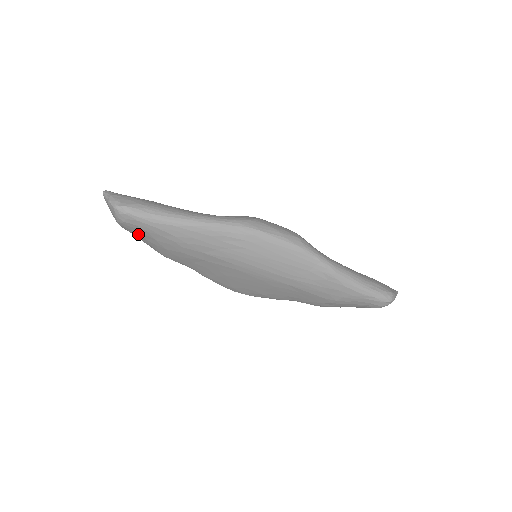
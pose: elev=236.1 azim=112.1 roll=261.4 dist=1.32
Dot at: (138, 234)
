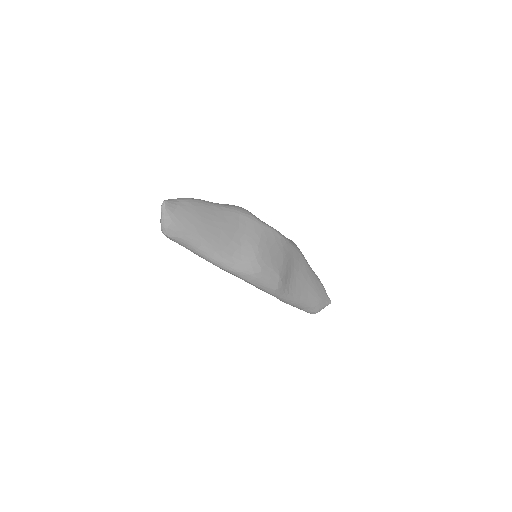
Dot at: occluded
